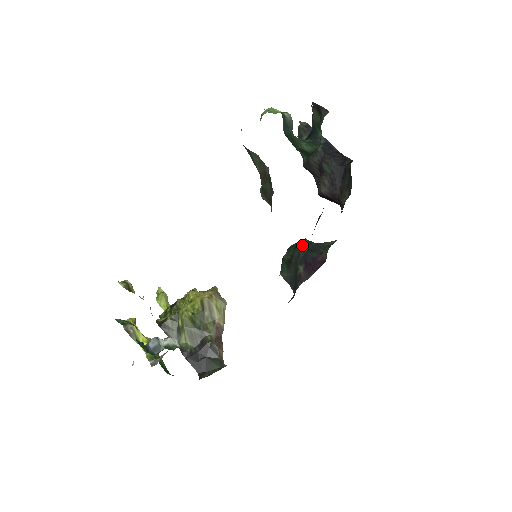
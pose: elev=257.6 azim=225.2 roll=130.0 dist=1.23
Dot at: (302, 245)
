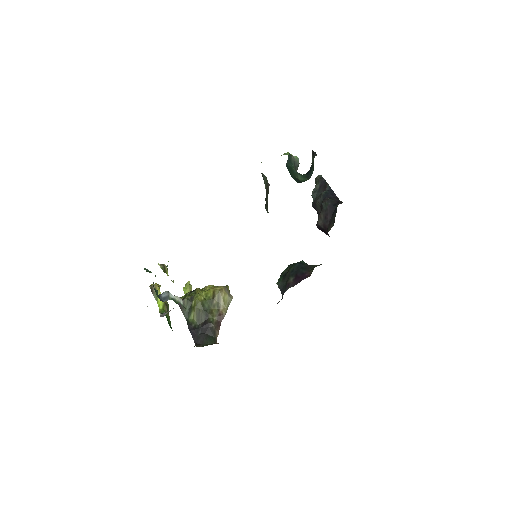
Dot at: (298, 263)
